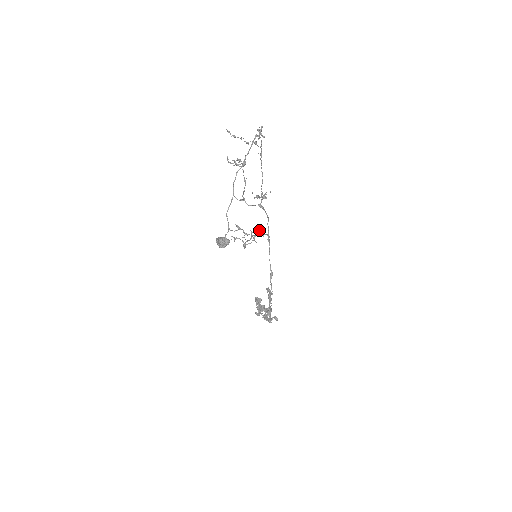
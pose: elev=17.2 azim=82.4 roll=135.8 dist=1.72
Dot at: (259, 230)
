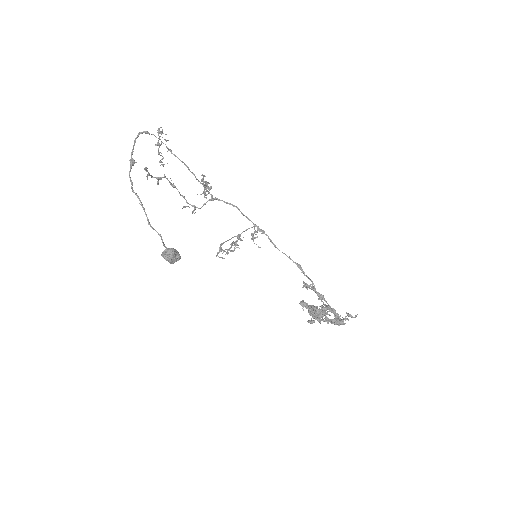
Dot at: occluded
